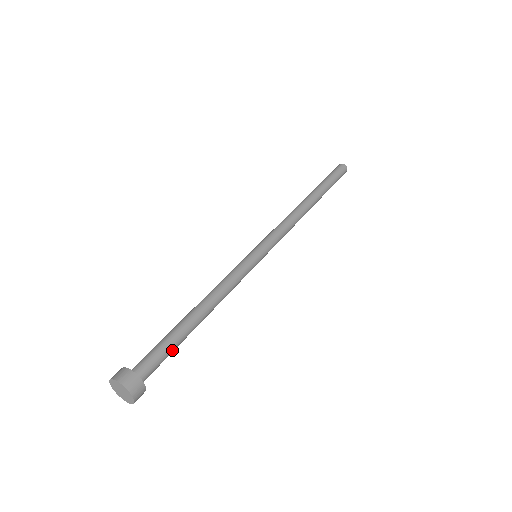
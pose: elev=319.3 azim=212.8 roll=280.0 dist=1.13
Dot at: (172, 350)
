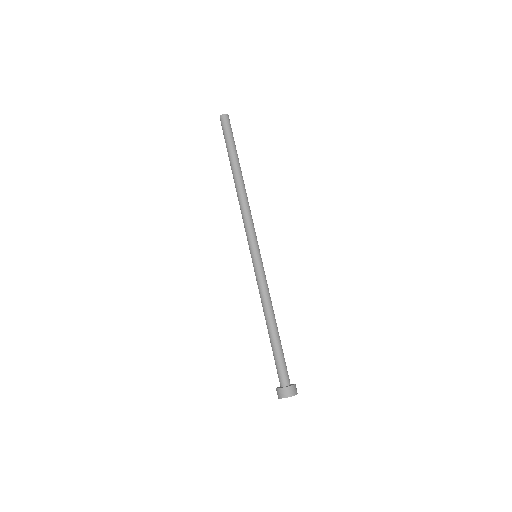
Dot at: occluded
